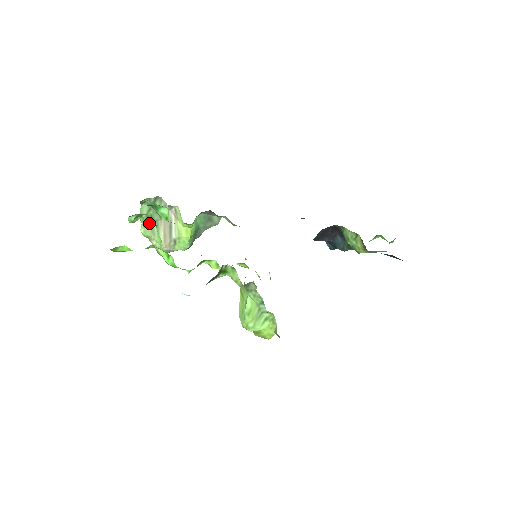
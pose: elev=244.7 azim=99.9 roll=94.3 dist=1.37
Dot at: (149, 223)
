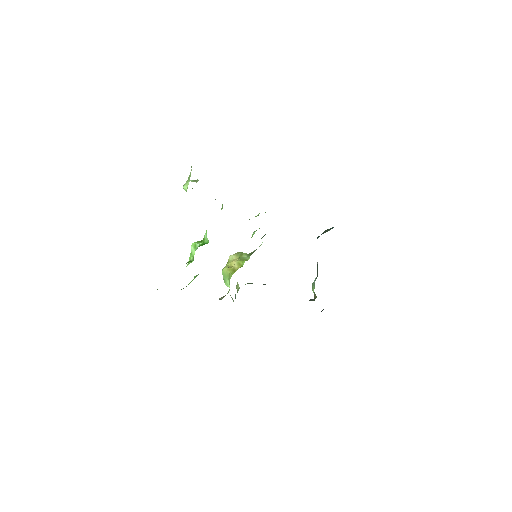
Dot at: occluded
